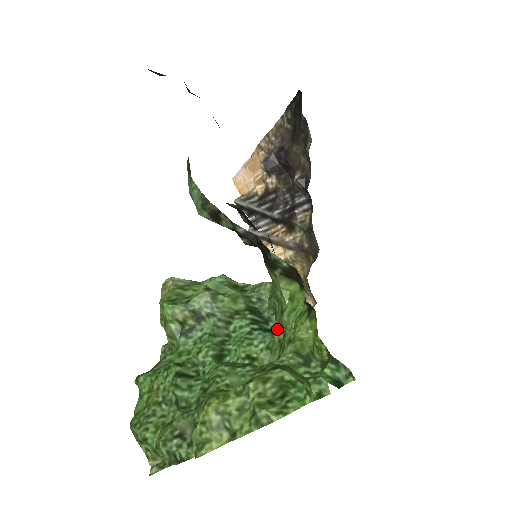
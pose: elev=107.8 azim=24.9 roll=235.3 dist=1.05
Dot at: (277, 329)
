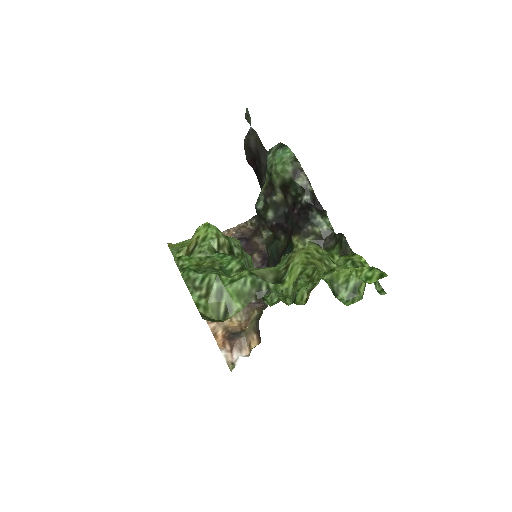
Dot at: (302, 277)
